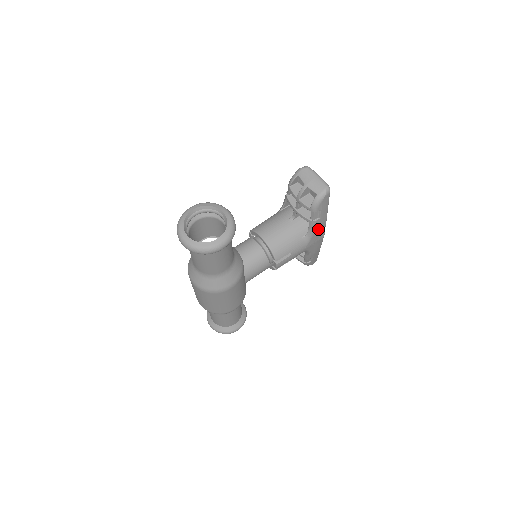
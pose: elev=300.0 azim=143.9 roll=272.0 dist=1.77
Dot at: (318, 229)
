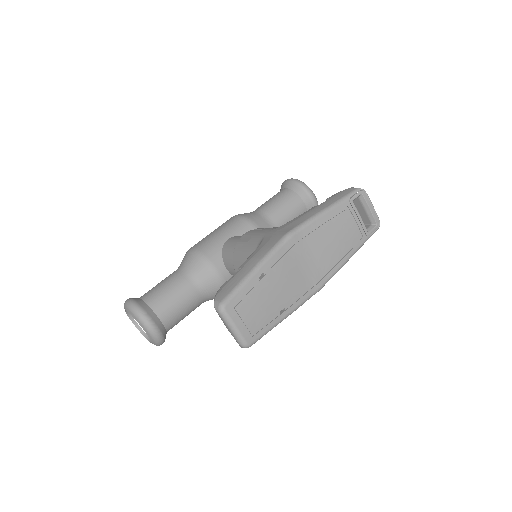
Dot at: occluded
